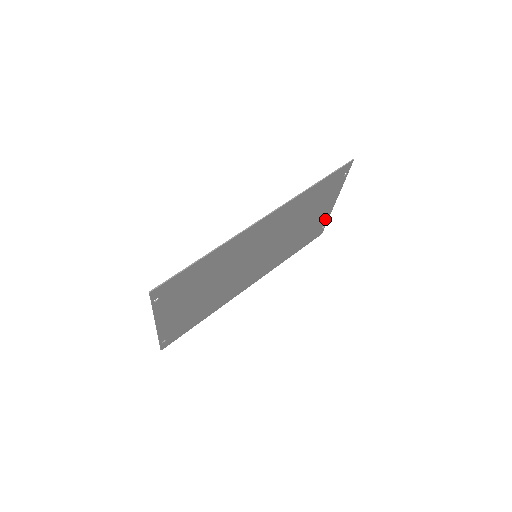
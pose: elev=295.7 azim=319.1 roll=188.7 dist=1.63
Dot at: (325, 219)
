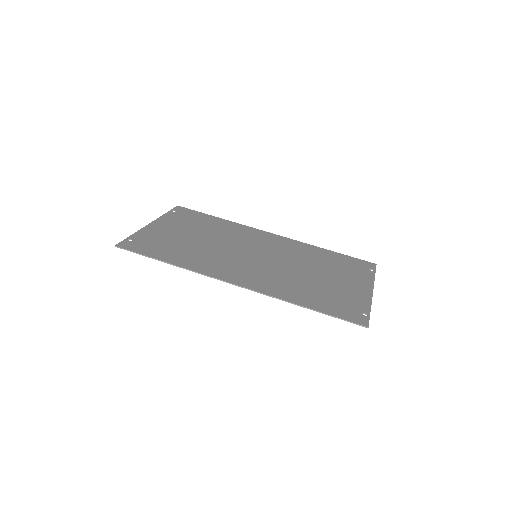
Dot at: (368, 276)
